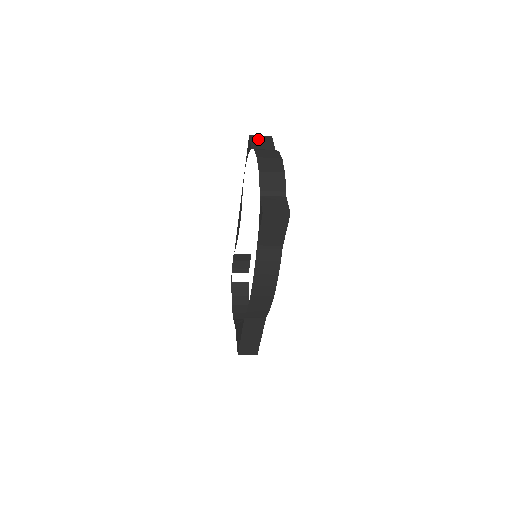
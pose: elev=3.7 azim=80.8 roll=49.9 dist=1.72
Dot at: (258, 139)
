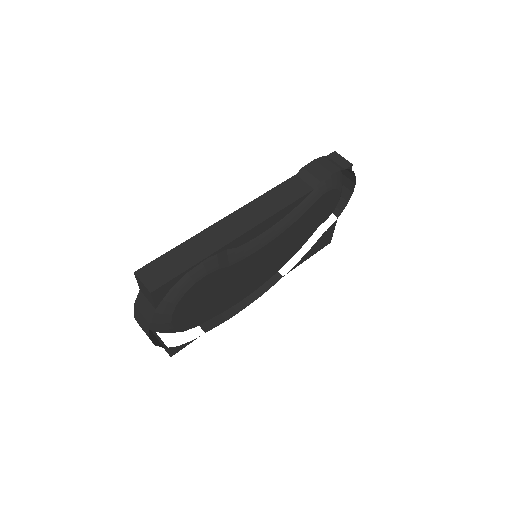
Dot at: (141, 285)
